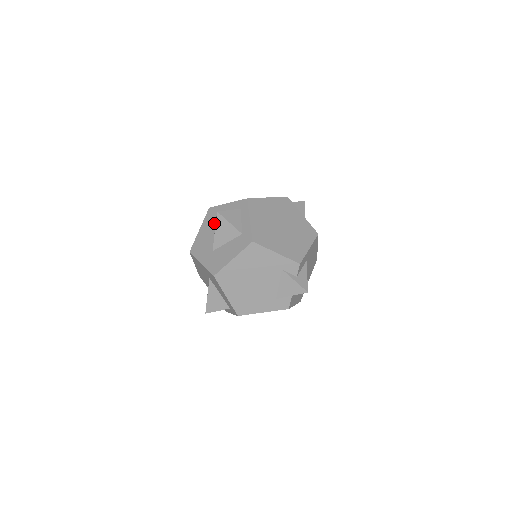
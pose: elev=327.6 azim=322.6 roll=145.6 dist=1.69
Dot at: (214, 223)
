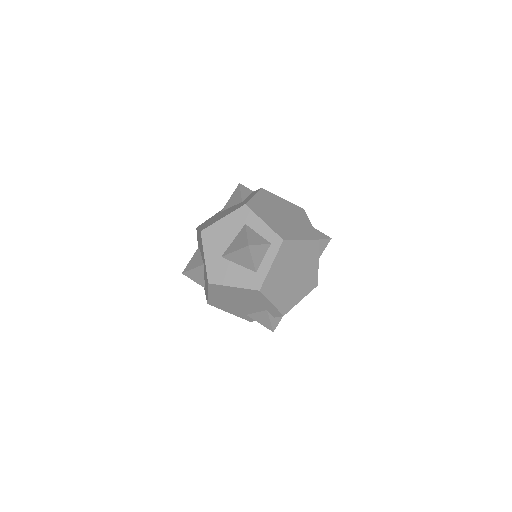
Dot at: (240, 229)
